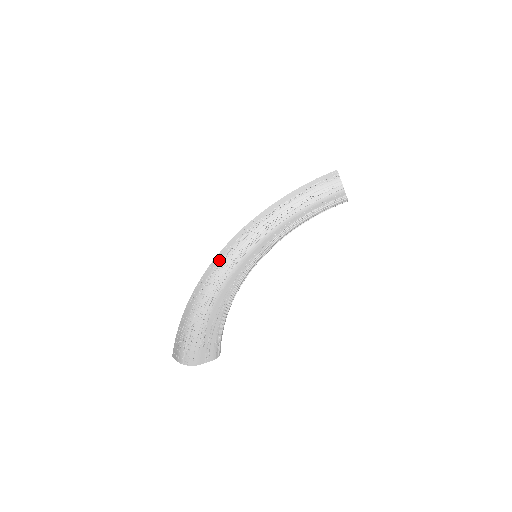
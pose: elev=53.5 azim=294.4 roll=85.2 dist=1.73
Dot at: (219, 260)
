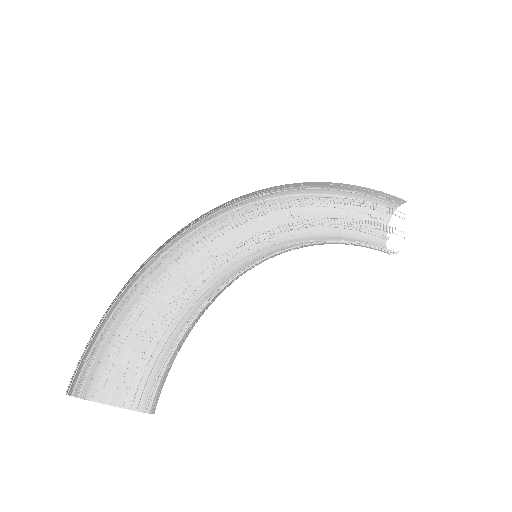
Dot at: (201, 217)
